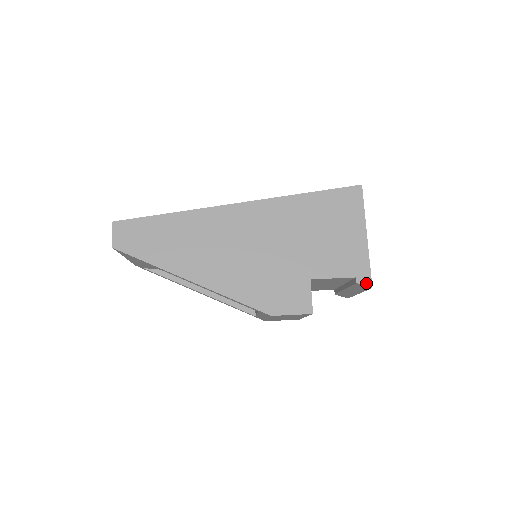
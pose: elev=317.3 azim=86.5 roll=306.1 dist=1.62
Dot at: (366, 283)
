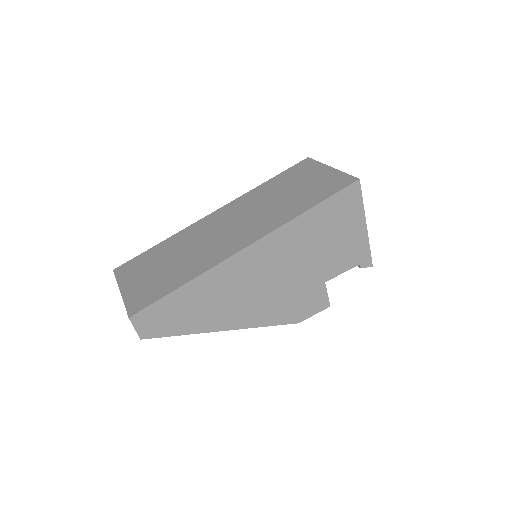
Dot at: (368, 265)
